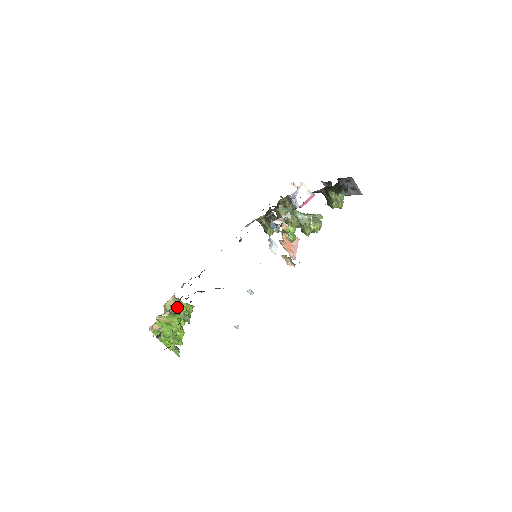
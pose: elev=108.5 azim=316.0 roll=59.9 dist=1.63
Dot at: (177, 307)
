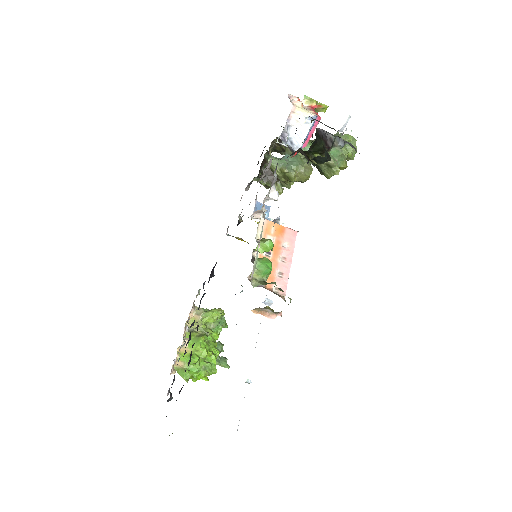
Dot at: (200, 323)
